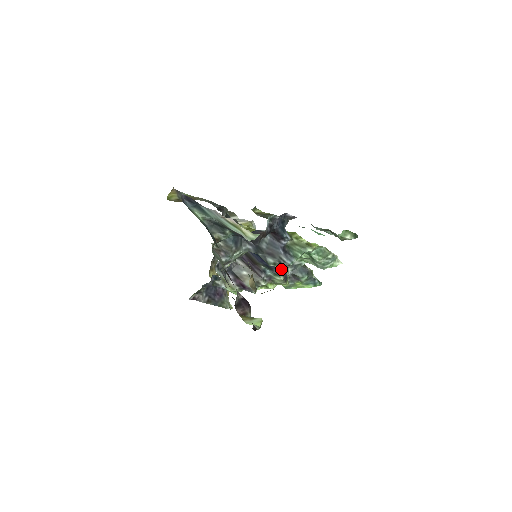
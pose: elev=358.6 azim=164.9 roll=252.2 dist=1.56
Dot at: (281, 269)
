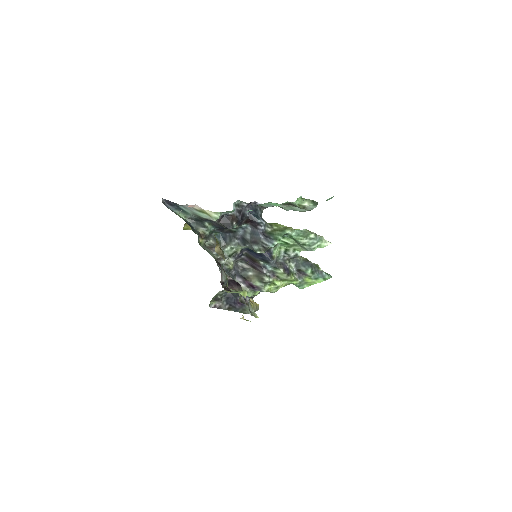
Dot at: (280, 263)
